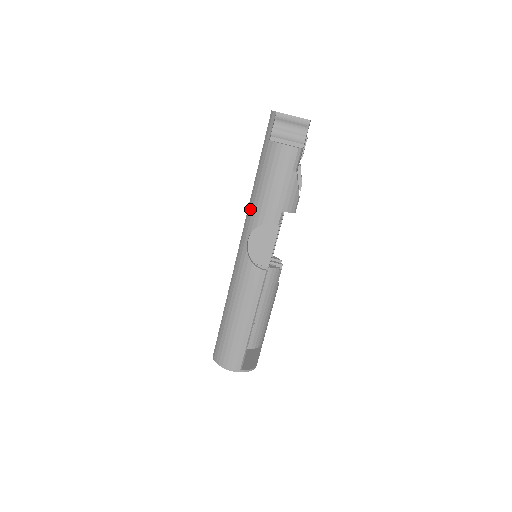
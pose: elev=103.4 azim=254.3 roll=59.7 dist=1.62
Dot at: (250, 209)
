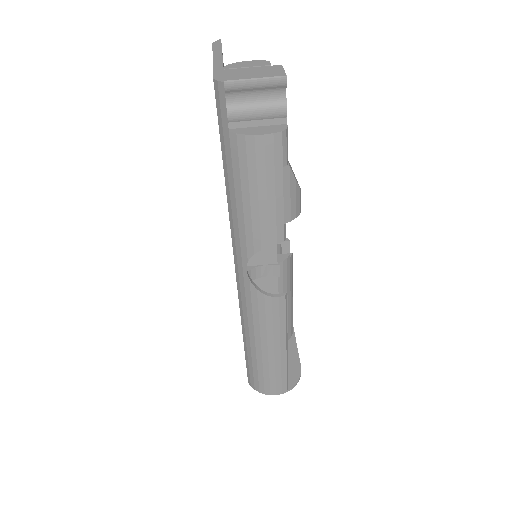
Dot at: (234, 231)
